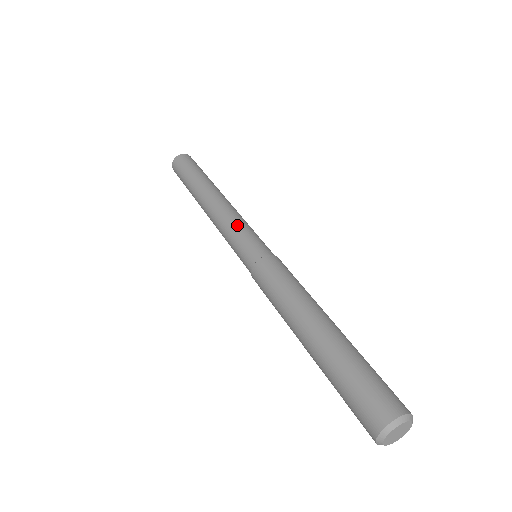
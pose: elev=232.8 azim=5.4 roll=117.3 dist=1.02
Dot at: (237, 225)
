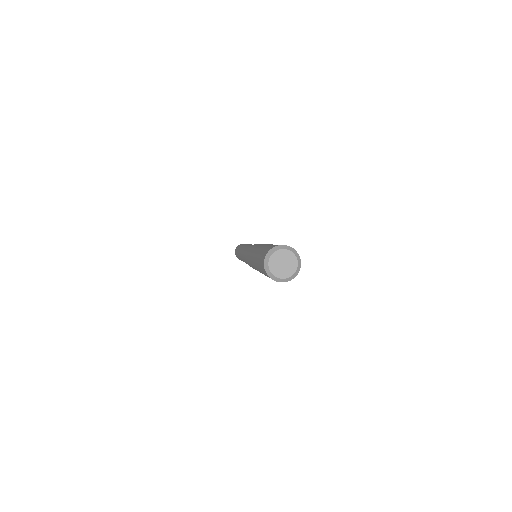
Dot at: (247, 246)
